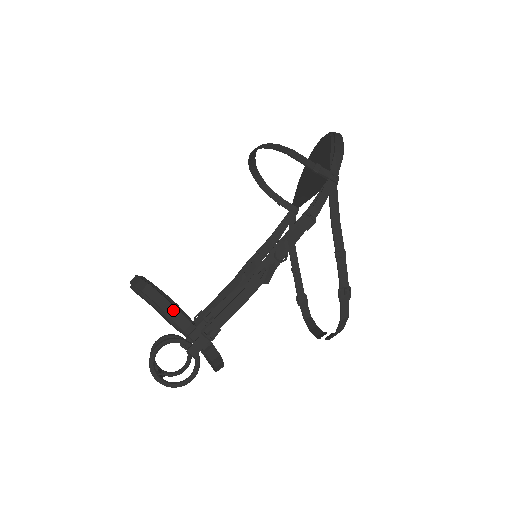
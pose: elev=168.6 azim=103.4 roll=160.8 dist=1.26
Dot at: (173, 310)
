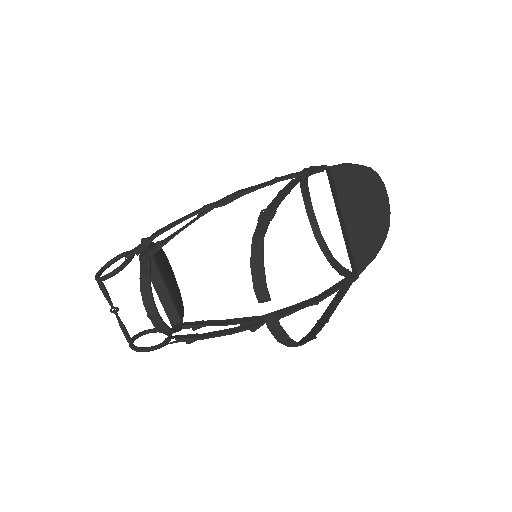
Dot at: occluded
